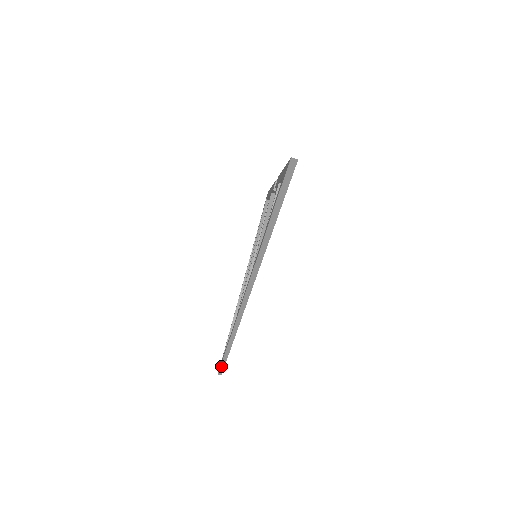
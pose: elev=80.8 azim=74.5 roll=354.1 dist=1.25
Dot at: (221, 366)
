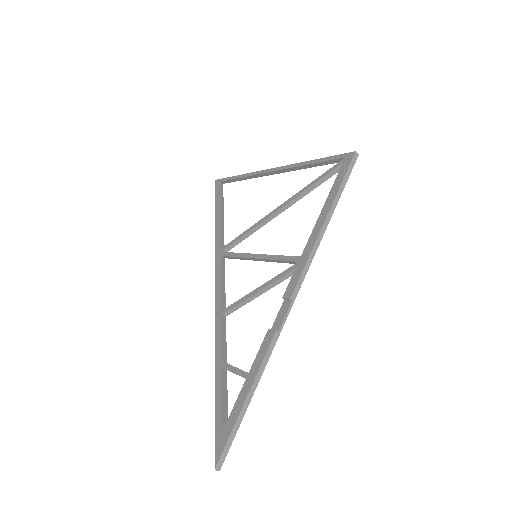
Dot at: (216, 192)
